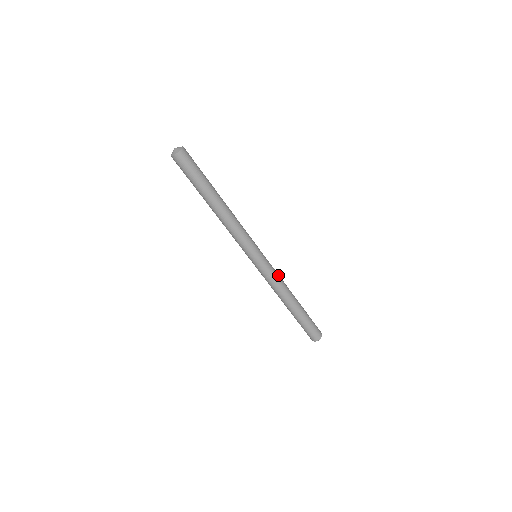
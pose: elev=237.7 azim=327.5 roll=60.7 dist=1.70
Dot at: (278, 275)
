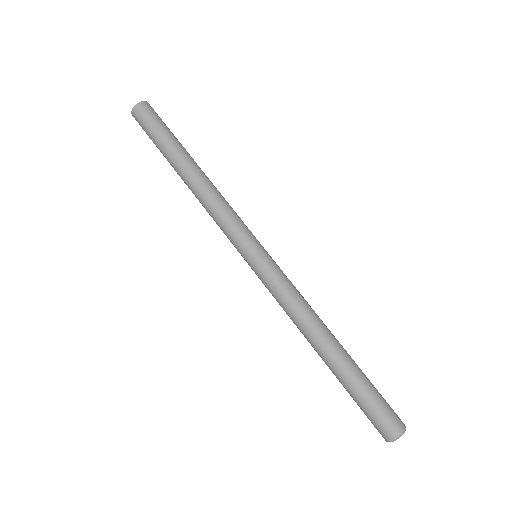
Dot at: occluded
